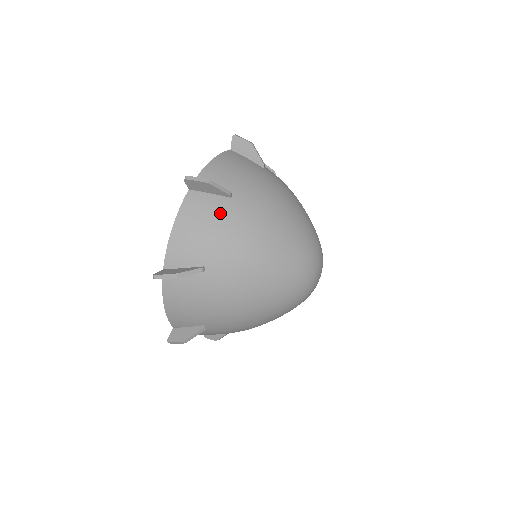
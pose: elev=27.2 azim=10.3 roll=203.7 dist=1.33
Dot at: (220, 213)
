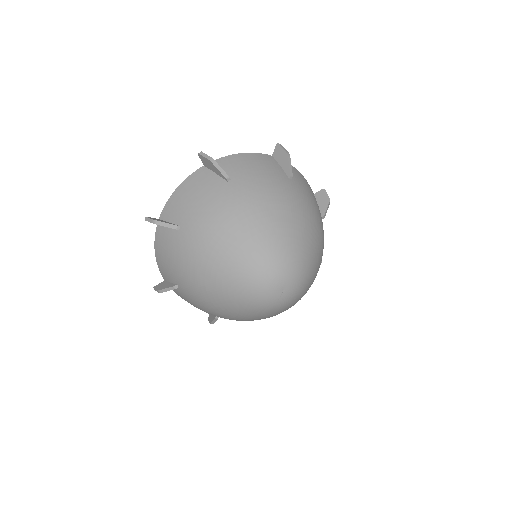
Dot at: (173, 245)
